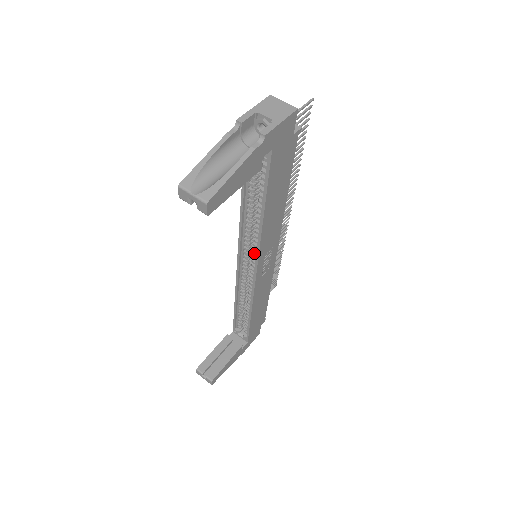
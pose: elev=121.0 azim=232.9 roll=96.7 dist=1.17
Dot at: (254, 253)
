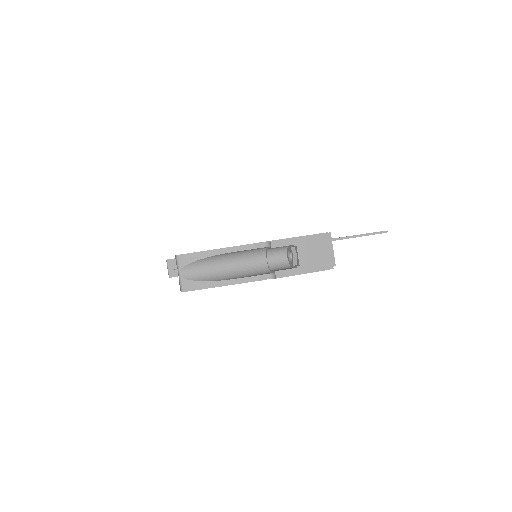
Dot at: occluded
